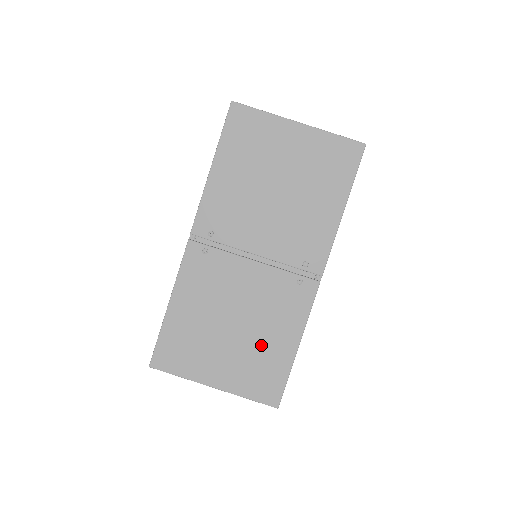
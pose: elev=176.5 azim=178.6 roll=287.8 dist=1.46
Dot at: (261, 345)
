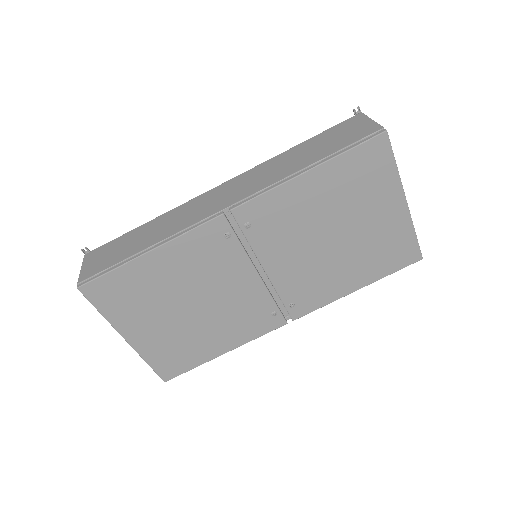
Dot at: (198, 335)
